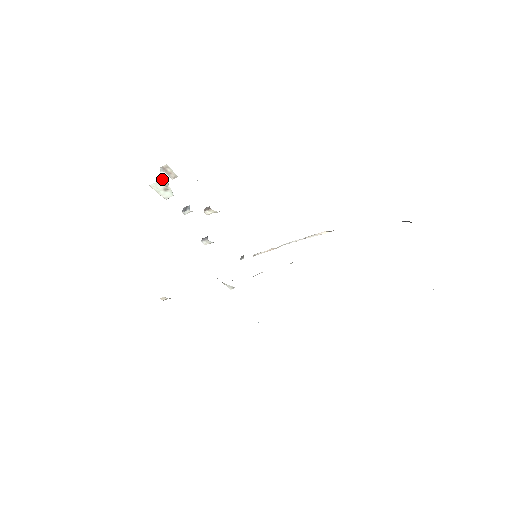
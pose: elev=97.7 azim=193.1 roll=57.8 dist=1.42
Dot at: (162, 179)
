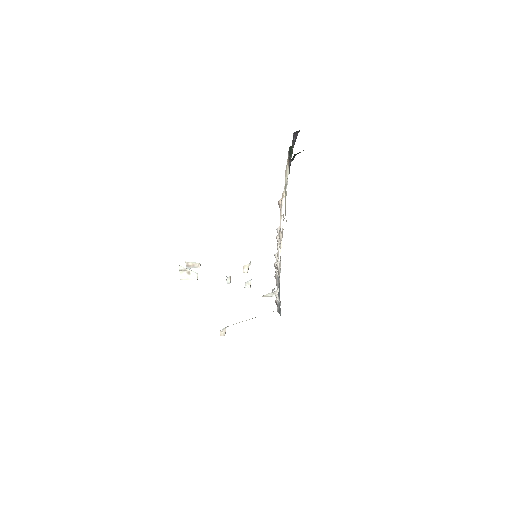
Dot at: (179, 268)
